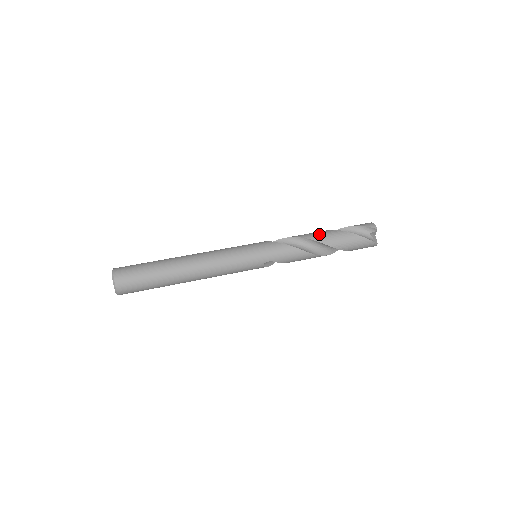
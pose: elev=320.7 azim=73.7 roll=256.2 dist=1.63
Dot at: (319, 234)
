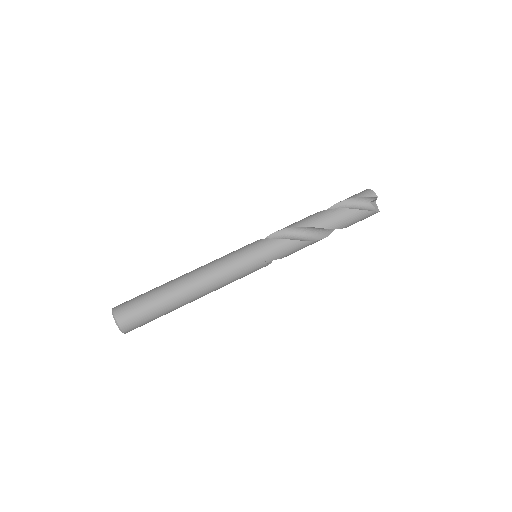
Dot at: (318, 218)
